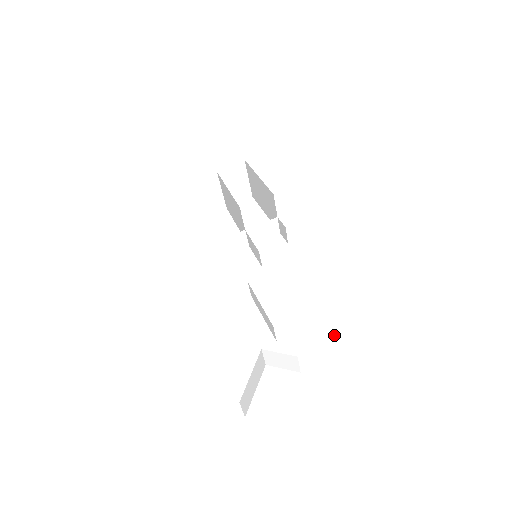
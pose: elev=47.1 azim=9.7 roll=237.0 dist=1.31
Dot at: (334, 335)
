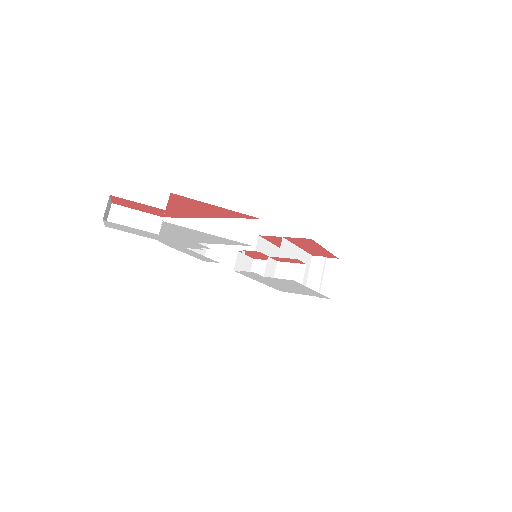
Dot at: occluded
